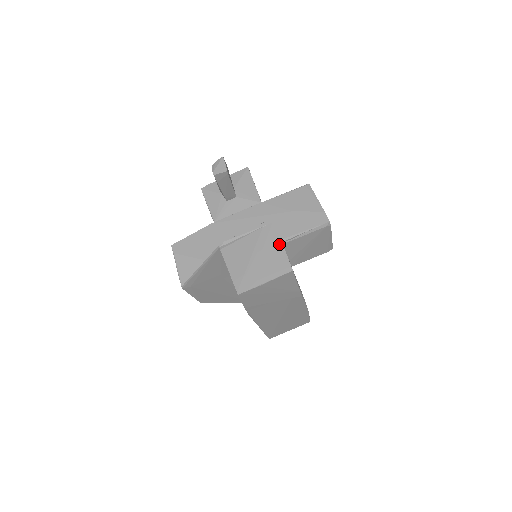
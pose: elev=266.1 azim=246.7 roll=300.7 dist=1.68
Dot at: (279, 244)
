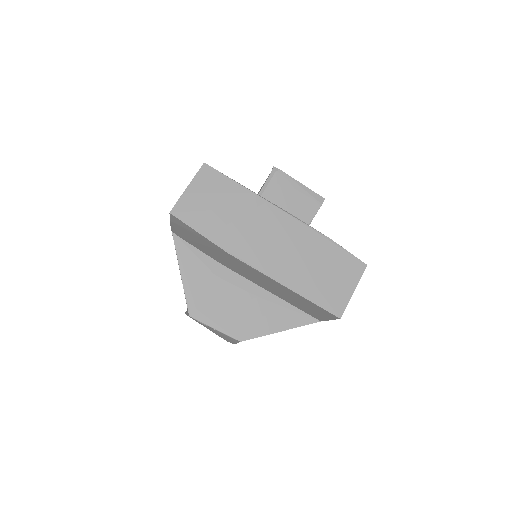
Dot at: occluded
